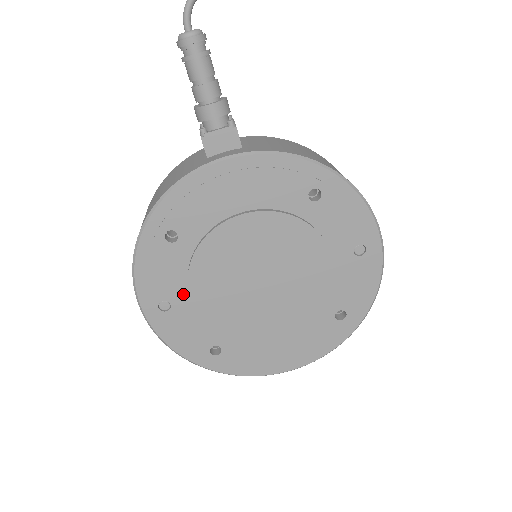
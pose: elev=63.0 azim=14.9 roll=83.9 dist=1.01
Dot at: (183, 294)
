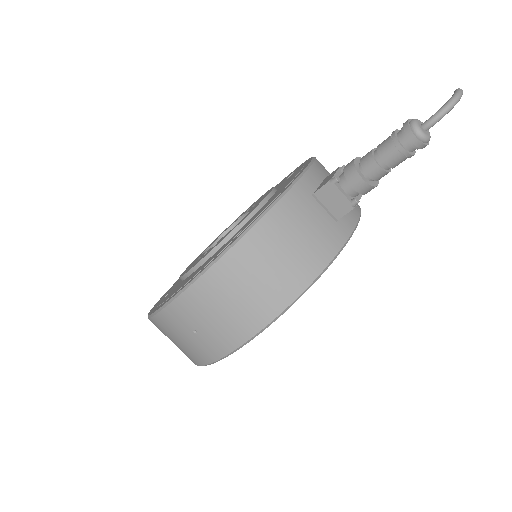
Dot at: occluded
